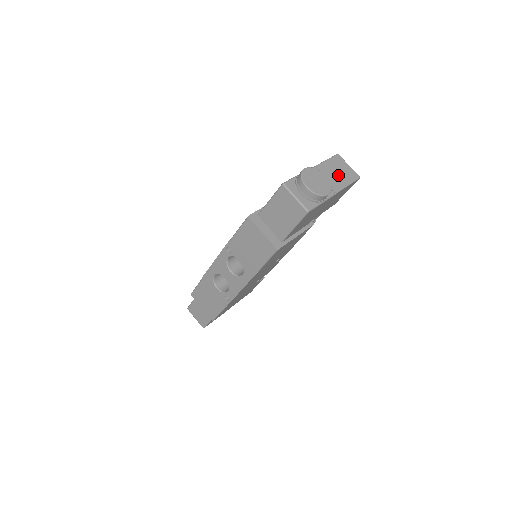
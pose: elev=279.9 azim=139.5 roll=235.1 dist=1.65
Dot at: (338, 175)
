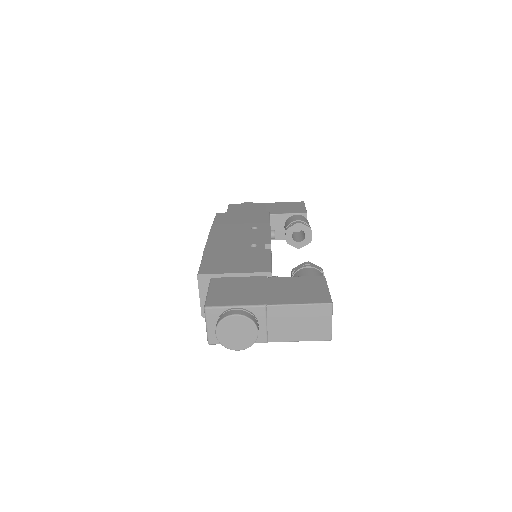
Dot at: (298, 326)
